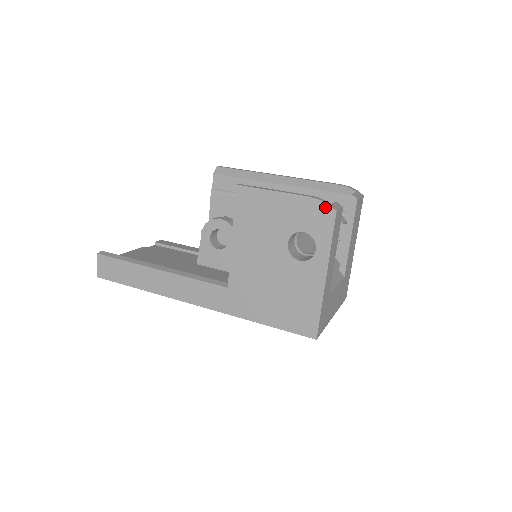
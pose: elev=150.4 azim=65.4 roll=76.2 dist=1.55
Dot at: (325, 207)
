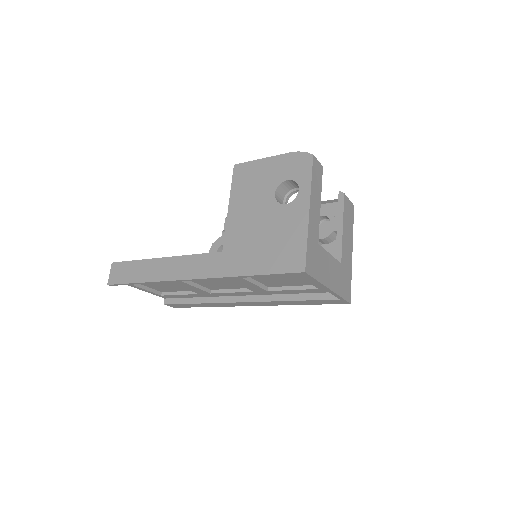
Dot at: (304, 155)
